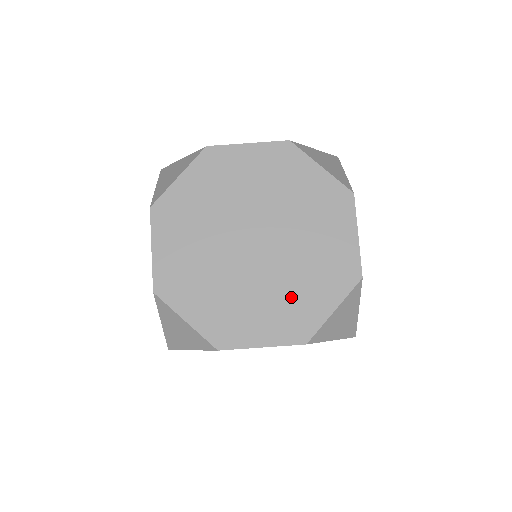
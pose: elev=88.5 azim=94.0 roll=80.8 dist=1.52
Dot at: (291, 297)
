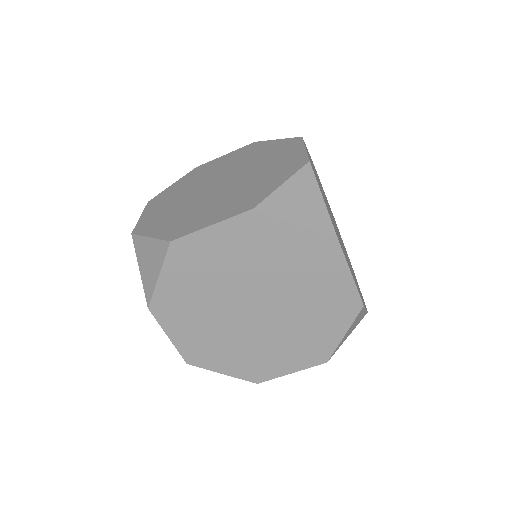
Dot at: (303, 337)
